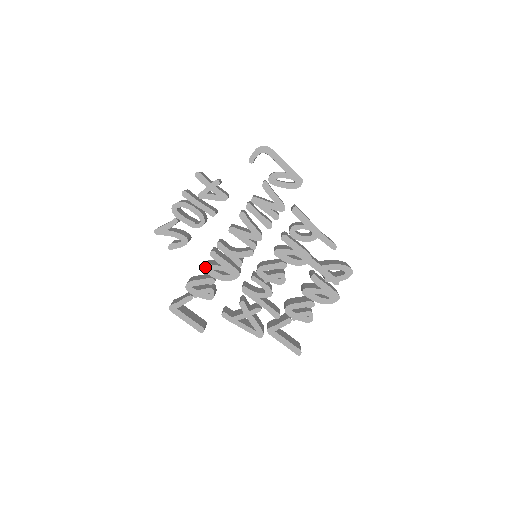
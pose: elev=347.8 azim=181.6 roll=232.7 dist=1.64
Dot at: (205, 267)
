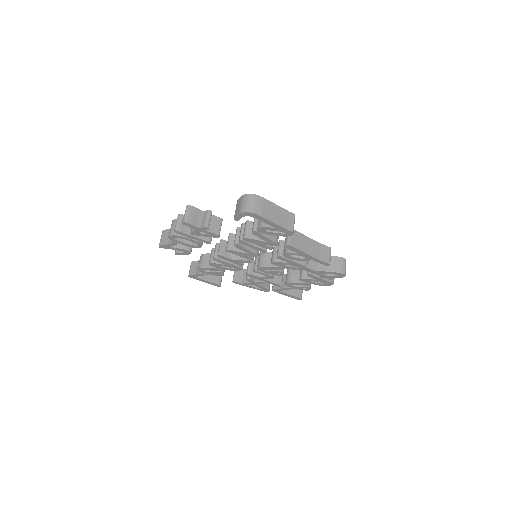
Dot at: (211, 264)
